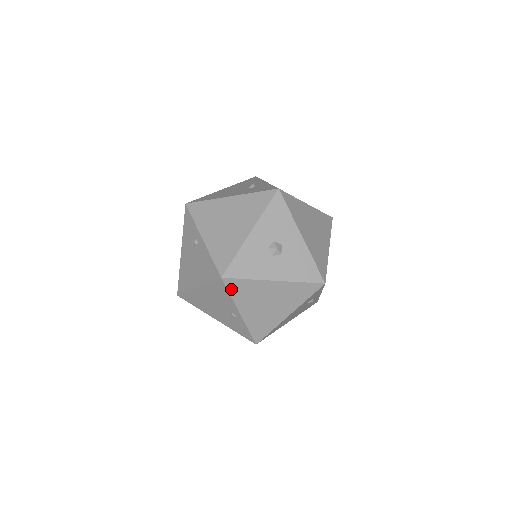
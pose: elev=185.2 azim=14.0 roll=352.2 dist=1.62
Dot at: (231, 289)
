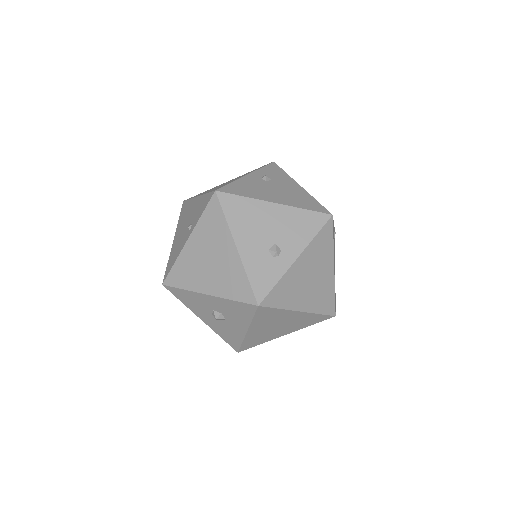
Dot at: occluded
